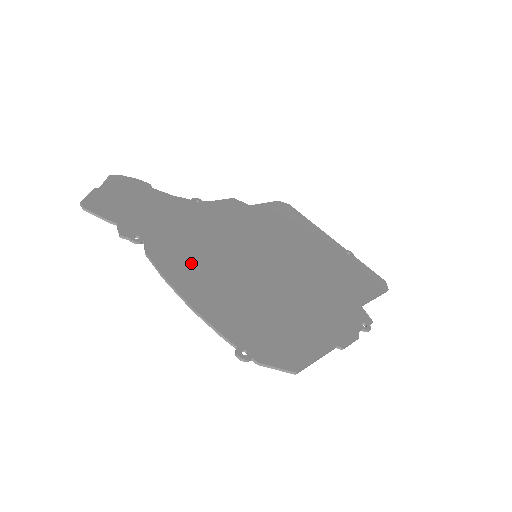
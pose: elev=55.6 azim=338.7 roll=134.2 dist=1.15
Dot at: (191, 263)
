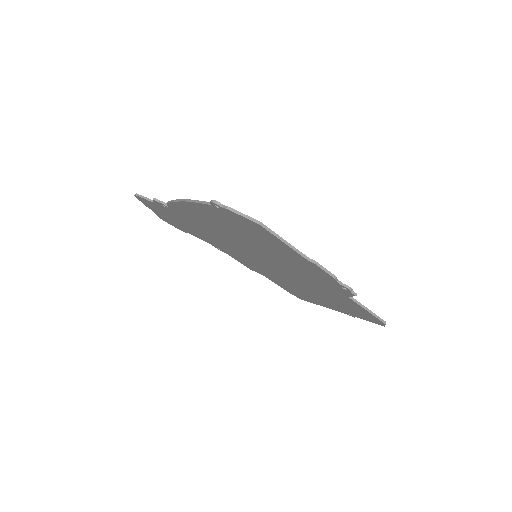
Dot at: occluded
